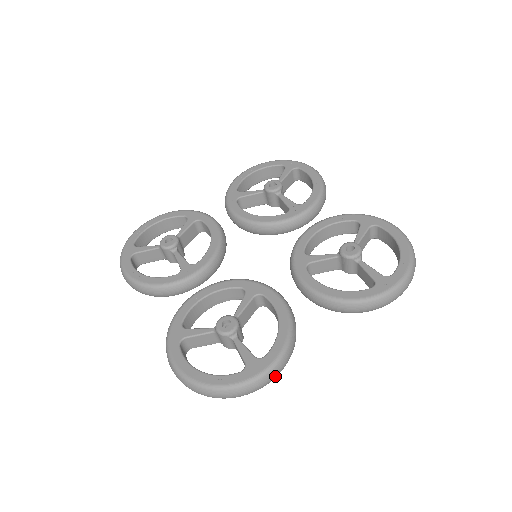
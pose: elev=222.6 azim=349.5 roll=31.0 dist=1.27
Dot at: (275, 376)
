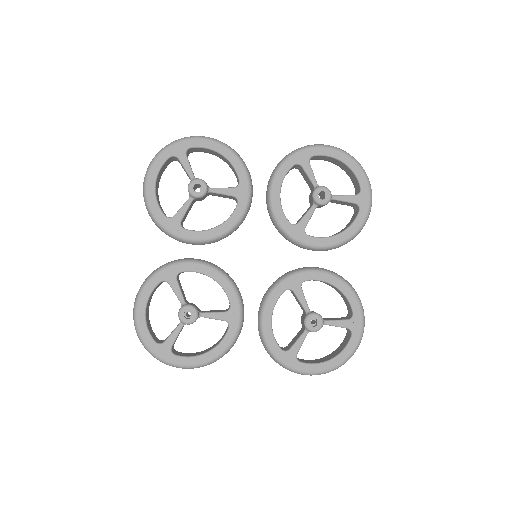
Dot at: occluded
